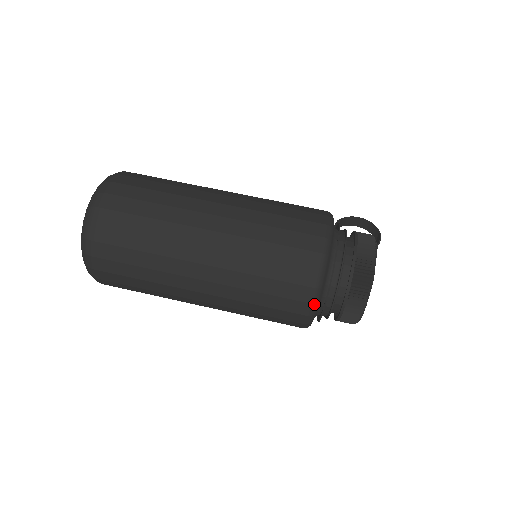
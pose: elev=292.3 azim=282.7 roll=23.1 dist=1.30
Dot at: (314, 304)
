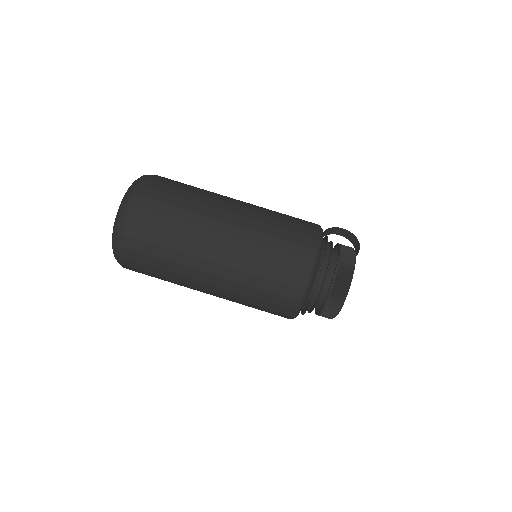
Dot at: (301, 302)
